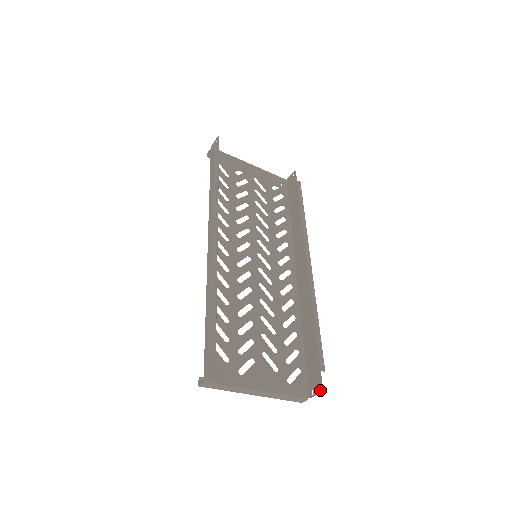
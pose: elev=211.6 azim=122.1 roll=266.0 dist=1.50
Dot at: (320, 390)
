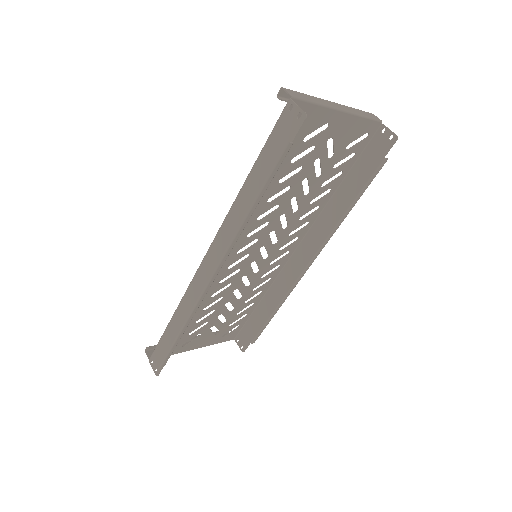
Dot at: (242, 350)
